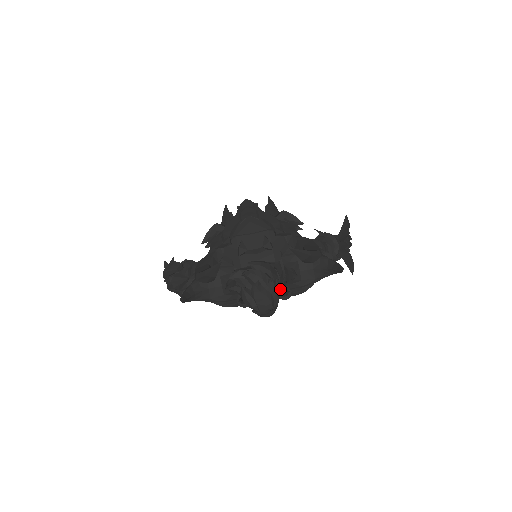
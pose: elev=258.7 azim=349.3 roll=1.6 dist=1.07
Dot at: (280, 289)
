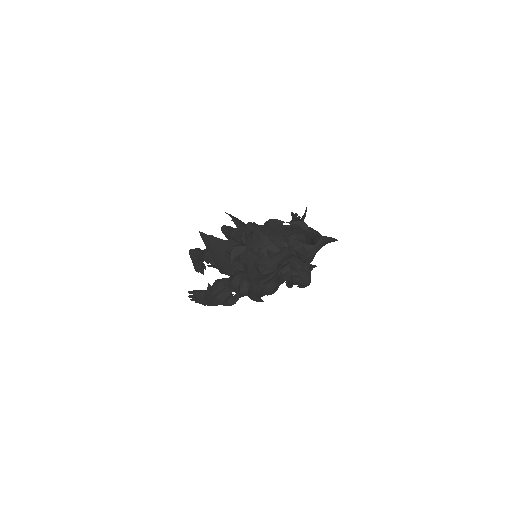
Dot at: occluded
